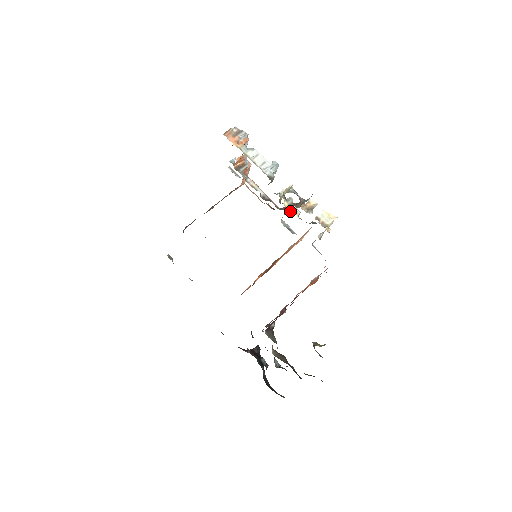
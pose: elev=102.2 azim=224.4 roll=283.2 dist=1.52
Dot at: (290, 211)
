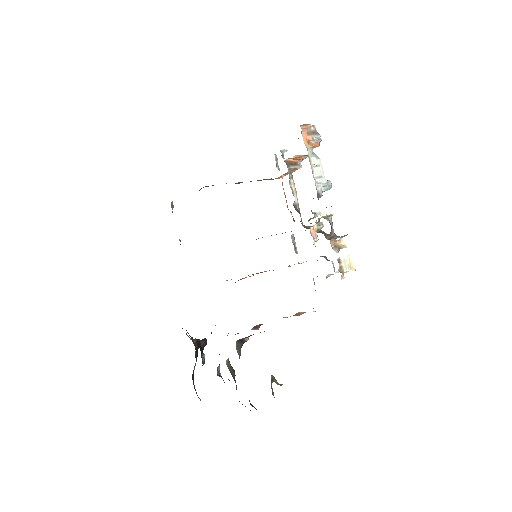
Dot at: (311, 233)
